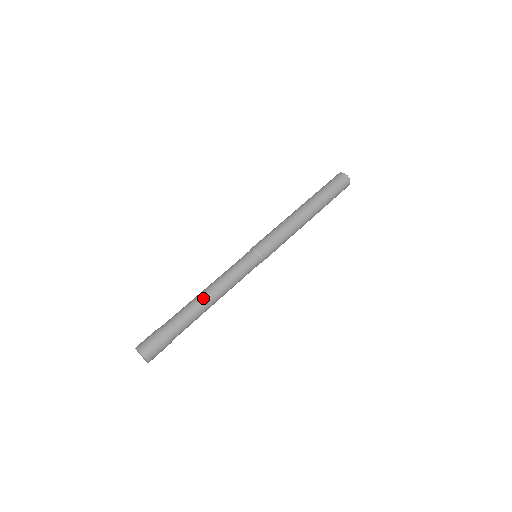
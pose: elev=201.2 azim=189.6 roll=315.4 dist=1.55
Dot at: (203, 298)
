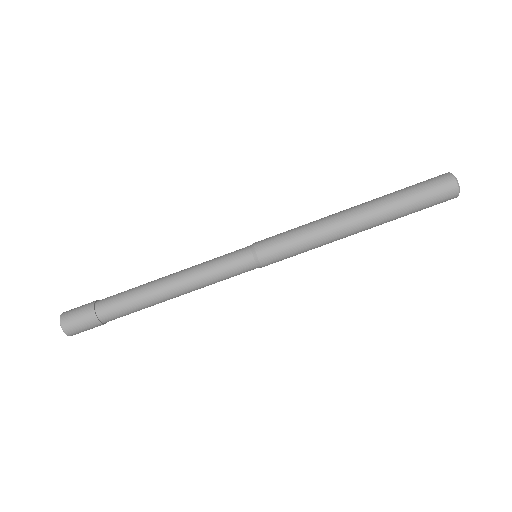
Dot at: (158, 290)
